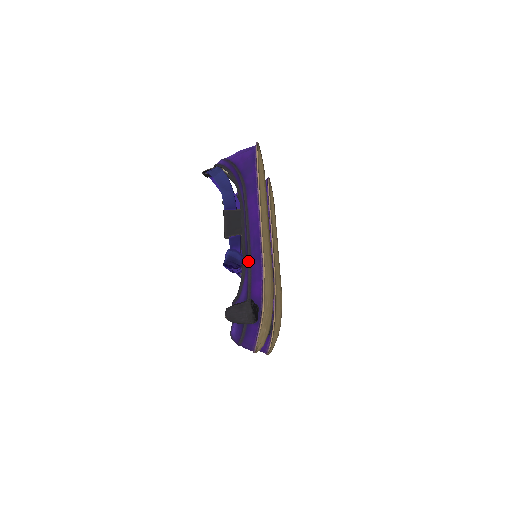
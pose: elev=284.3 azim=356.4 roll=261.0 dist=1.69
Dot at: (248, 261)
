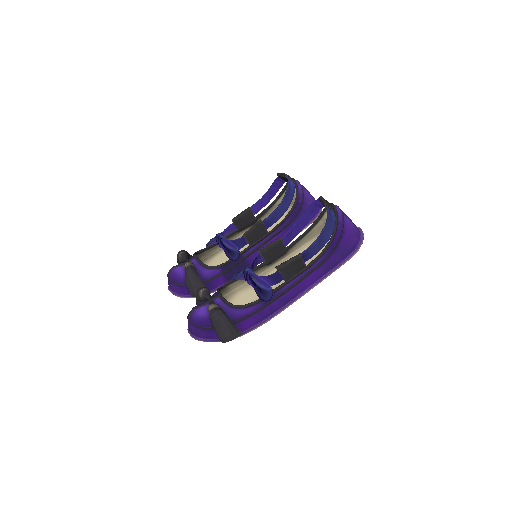
Dot at: (267, 304)
